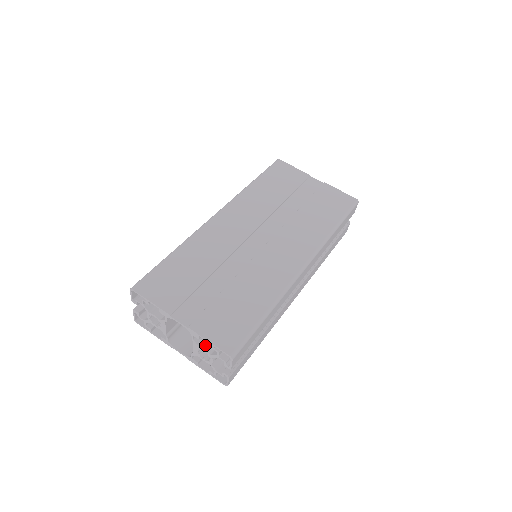
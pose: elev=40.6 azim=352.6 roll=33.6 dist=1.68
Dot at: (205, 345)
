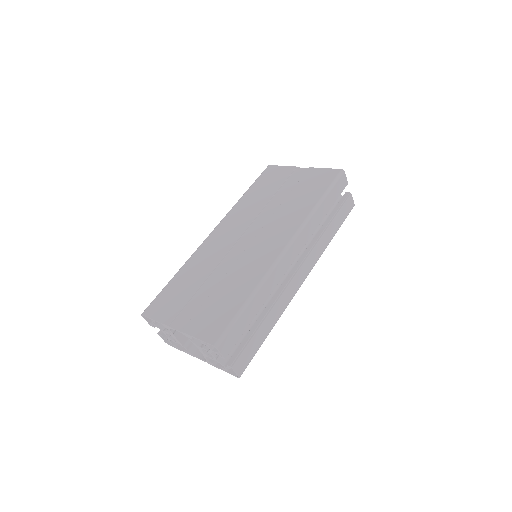
Dot at: occluded
